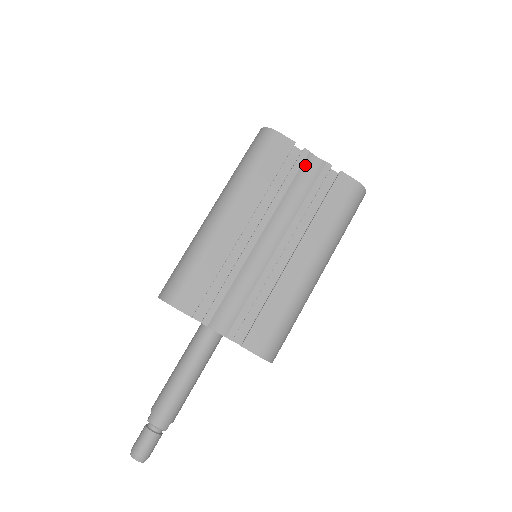
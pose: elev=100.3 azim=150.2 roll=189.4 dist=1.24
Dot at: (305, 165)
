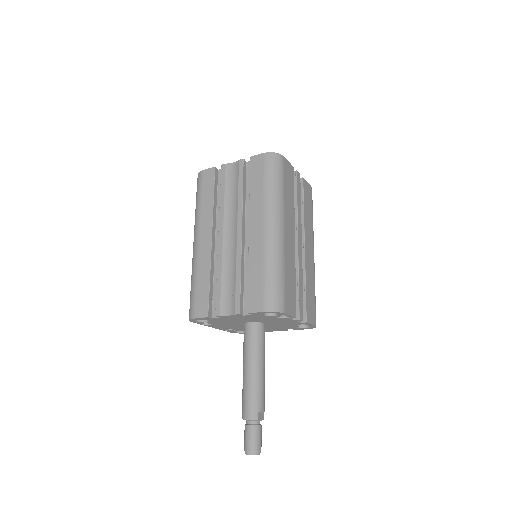
Dot at: (228, 173)
